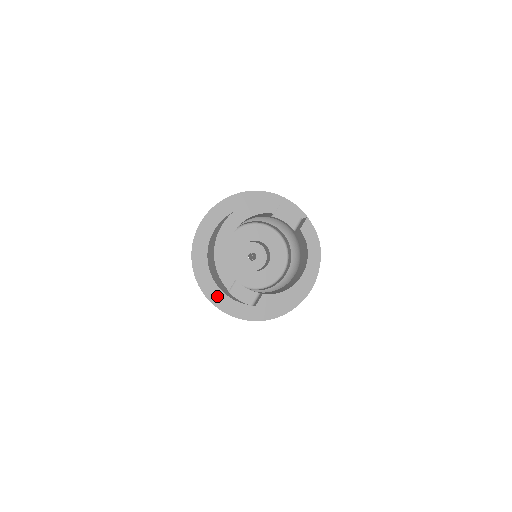
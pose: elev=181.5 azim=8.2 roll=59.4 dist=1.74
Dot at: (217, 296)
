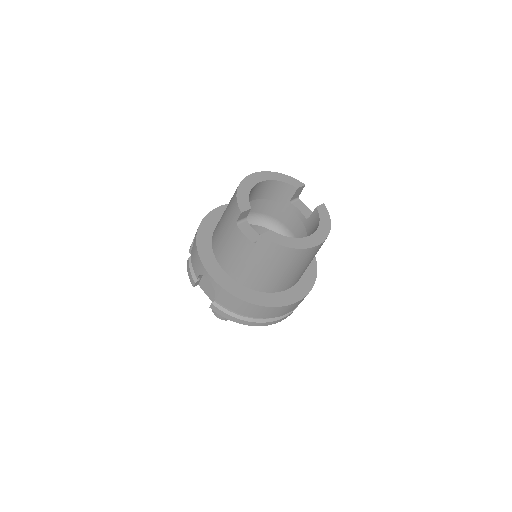
Dot at: (210, 261)
